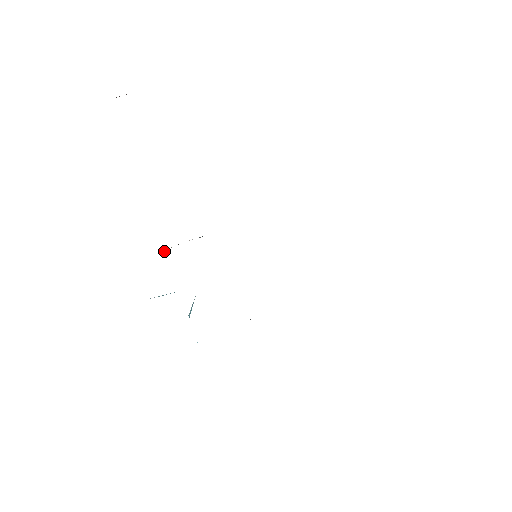
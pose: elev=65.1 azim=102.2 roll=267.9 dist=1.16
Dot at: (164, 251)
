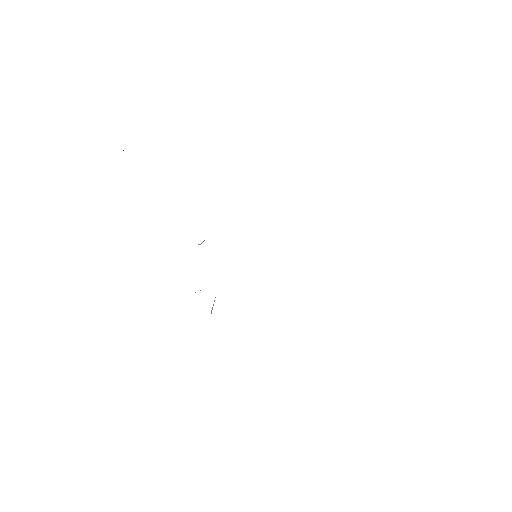
Dot at: (201, 243)
